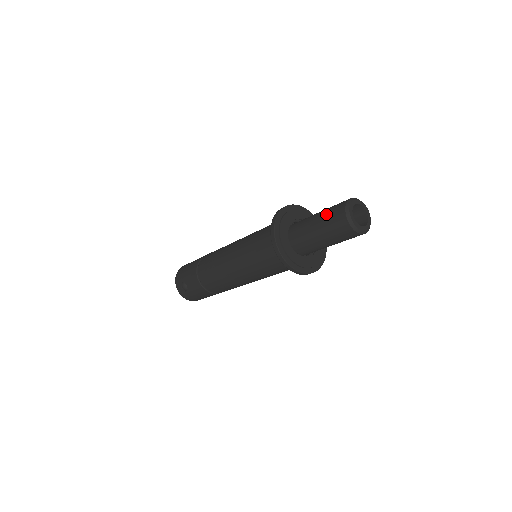
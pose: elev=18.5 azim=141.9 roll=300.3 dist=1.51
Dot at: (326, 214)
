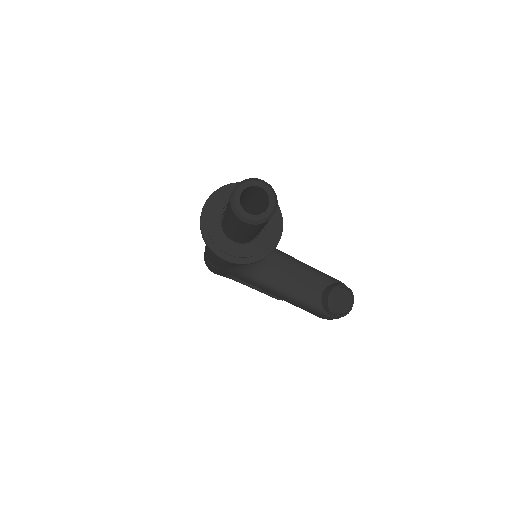
Dot at: occluded
